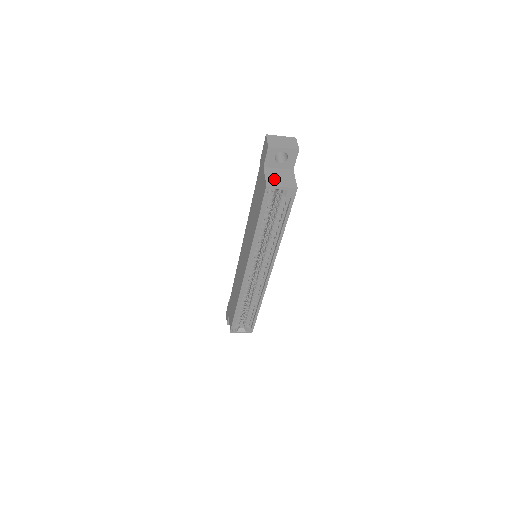
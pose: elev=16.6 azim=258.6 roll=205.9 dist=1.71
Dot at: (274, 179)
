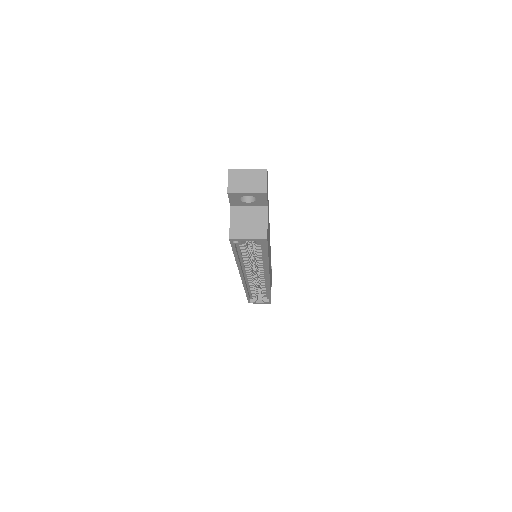
Dot at: (240, 227)
